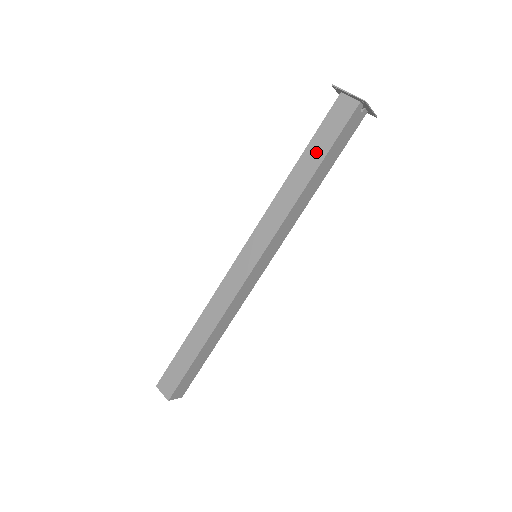
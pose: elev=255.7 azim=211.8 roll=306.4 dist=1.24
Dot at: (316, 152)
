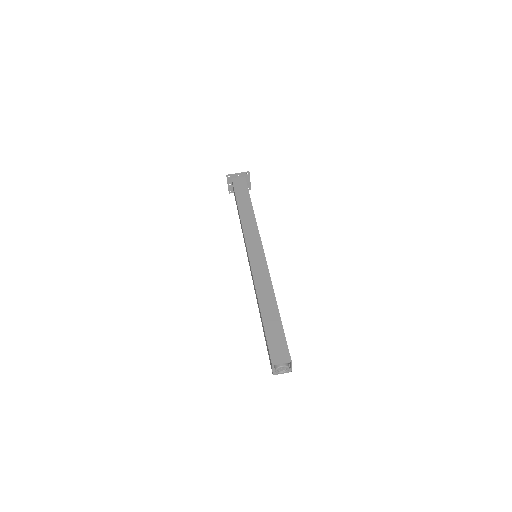
Dot at: (244, 198)
